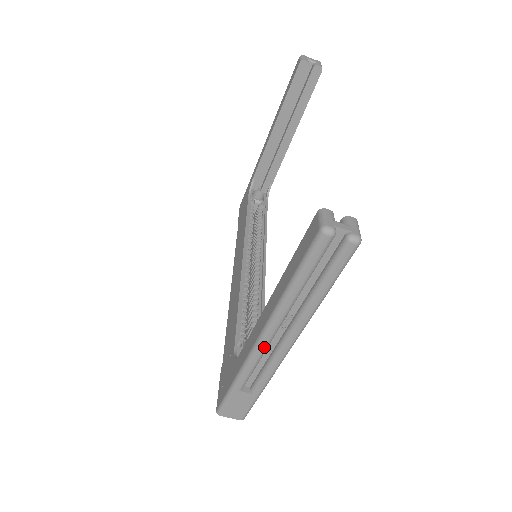
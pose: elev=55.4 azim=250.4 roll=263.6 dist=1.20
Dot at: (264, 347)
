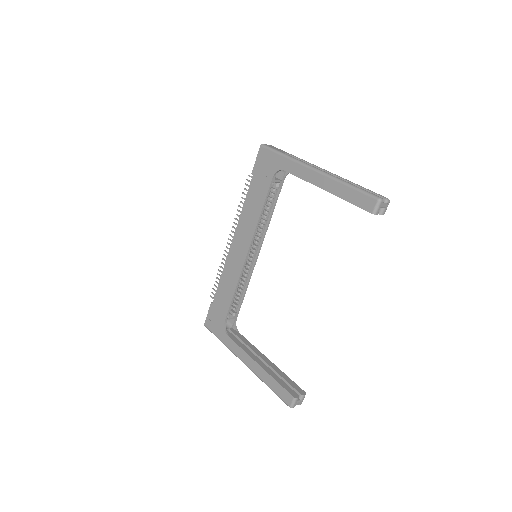
Dot at: occluded
